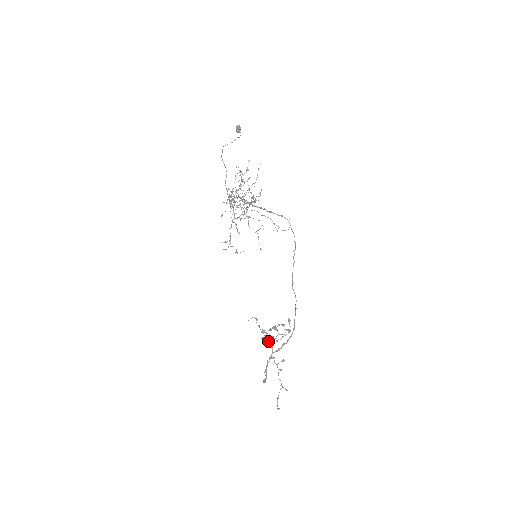
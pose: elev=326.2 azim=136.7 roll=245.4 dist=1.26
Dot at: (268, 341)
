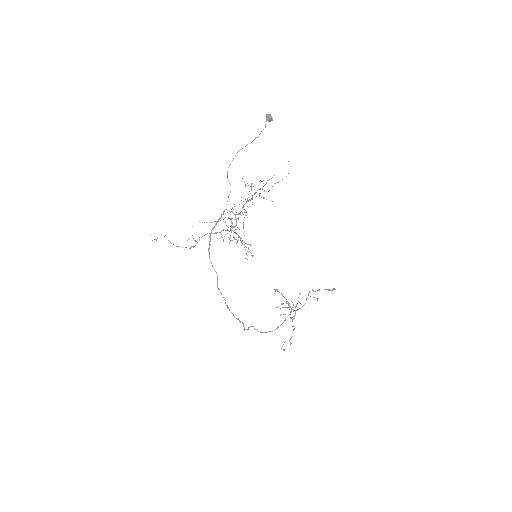
Dot at: occluded
